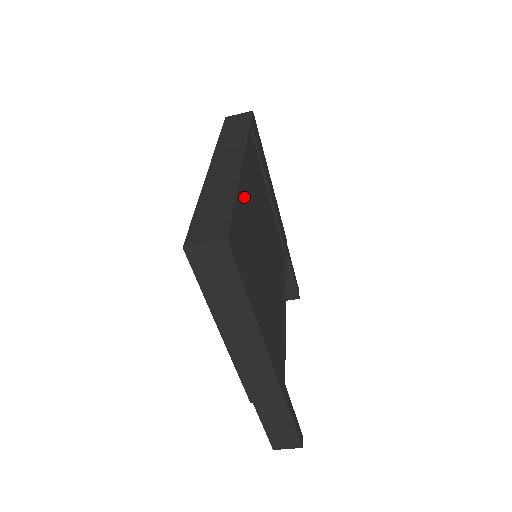
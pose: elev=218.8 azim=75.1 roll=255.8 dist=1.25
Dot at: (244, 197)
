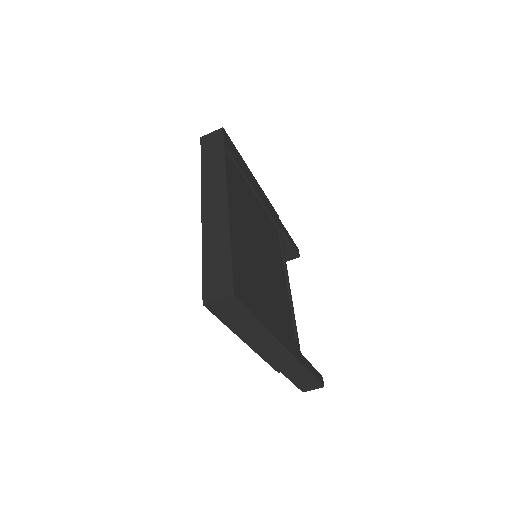
Dot at: (236, 230)
